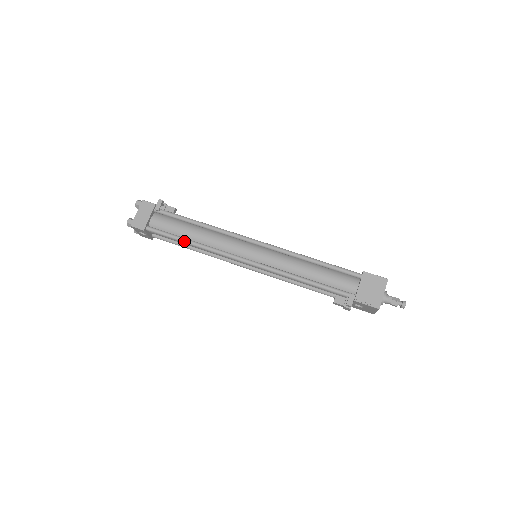
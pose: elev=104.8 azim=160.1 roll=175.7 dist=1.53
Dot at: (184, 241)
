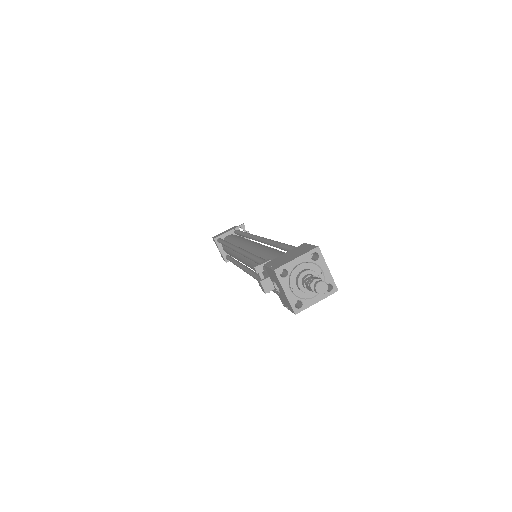
Dot at: (224, 242)
